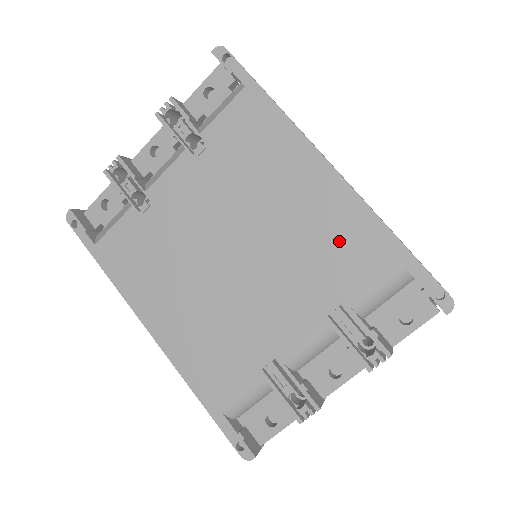
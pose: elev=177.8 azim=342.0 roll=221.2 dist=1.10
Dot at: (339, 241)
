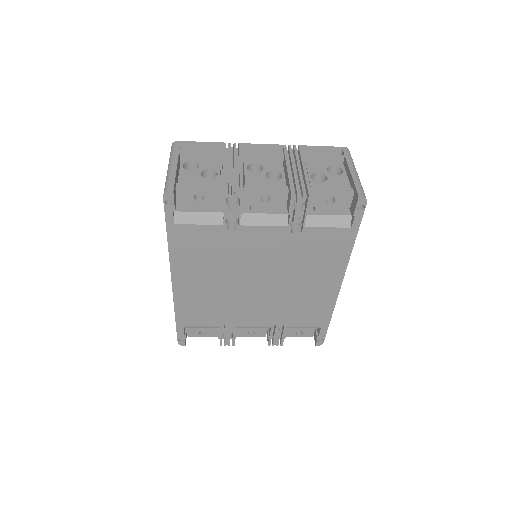
Dot at: (310, 308)
